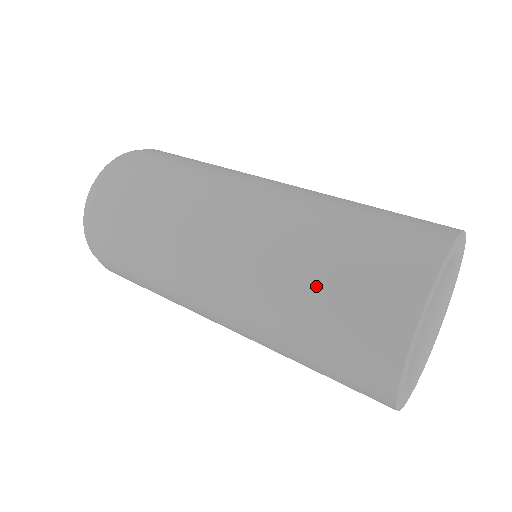
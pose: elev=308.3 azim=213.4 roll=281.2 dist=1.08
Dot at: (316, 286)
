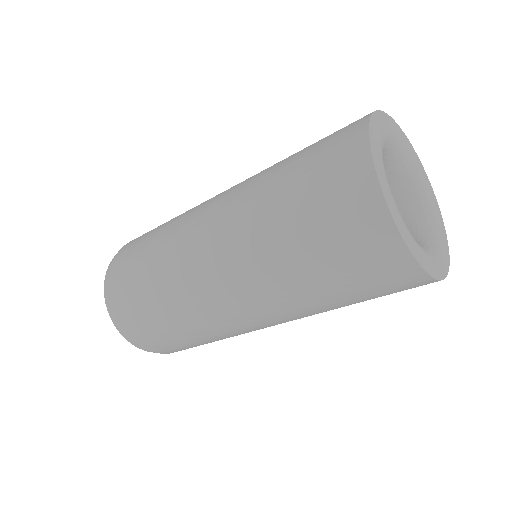
Dot at: (293, 158)
